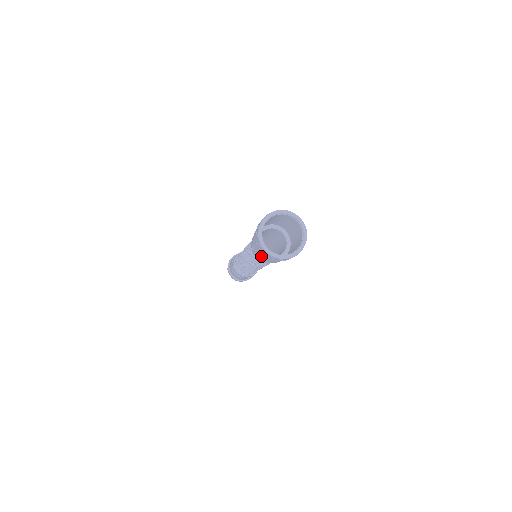
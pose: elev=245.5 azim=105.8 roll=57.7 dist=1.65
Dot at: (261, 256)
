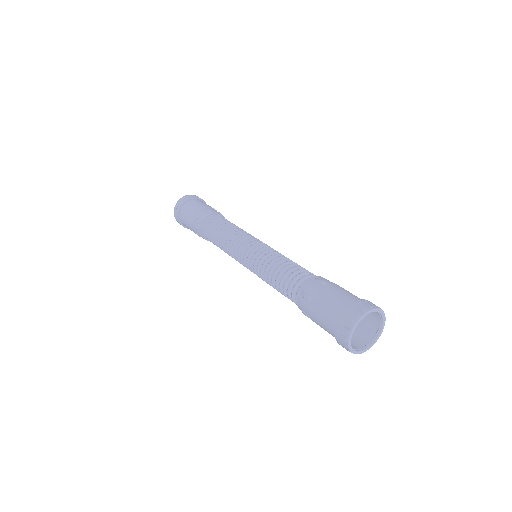
Dot at: (318, 318)
